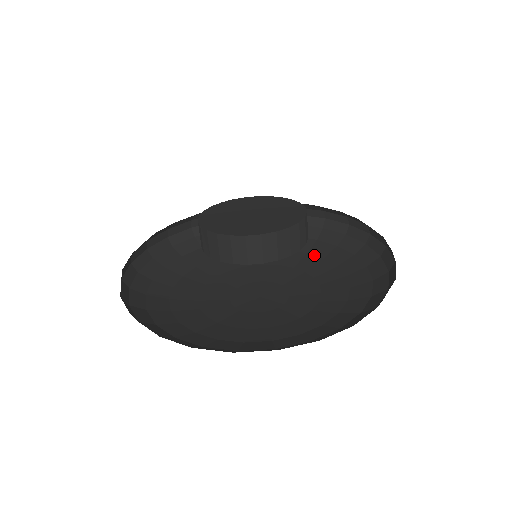
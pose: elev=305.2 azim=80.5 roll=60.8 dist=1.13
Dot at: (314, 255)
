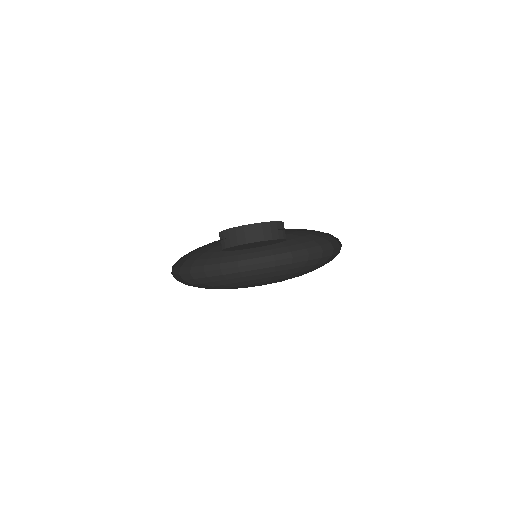
Dot at: occluded
